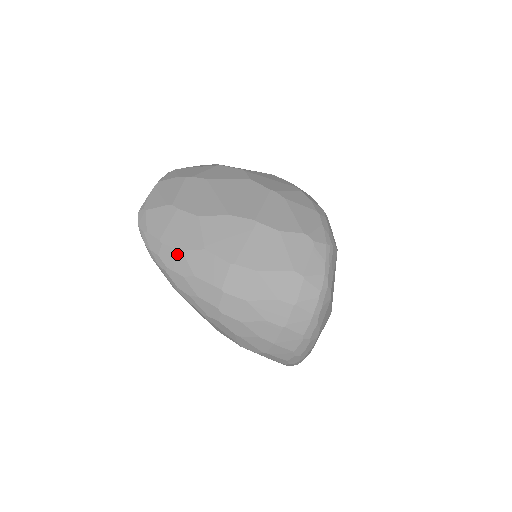
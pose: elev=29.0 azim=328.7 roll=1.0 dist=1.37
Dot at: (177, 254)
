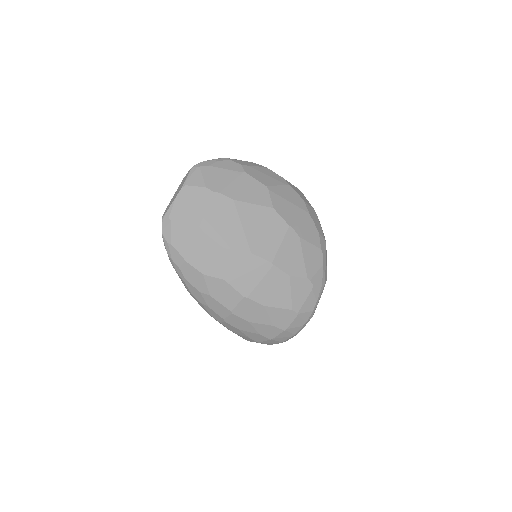
Dot at: (198, 275)
